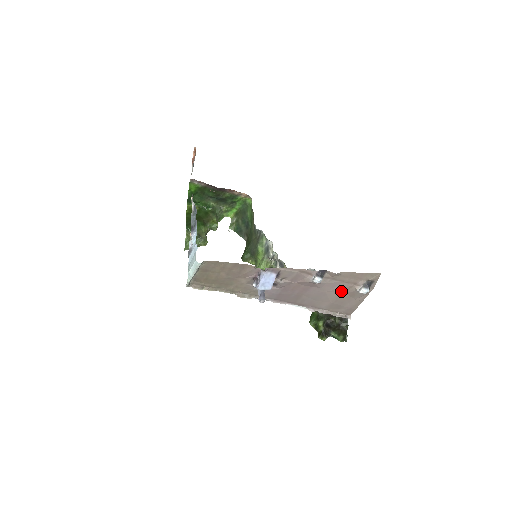
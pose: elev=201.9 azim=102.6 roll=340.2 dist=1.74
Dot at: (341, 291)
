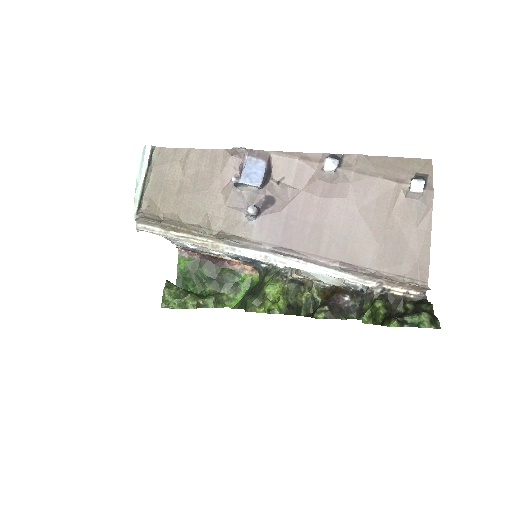
Dot at: (383, 206)
